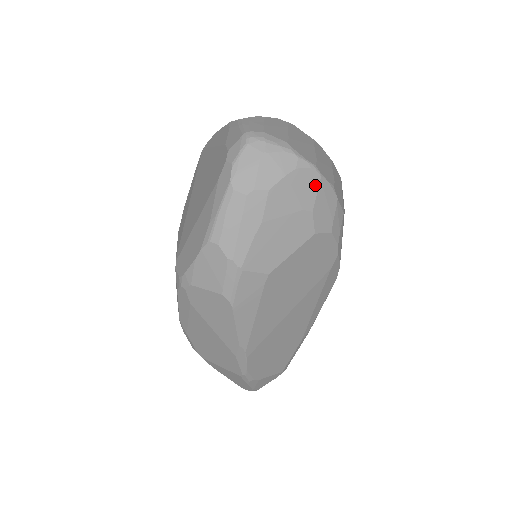
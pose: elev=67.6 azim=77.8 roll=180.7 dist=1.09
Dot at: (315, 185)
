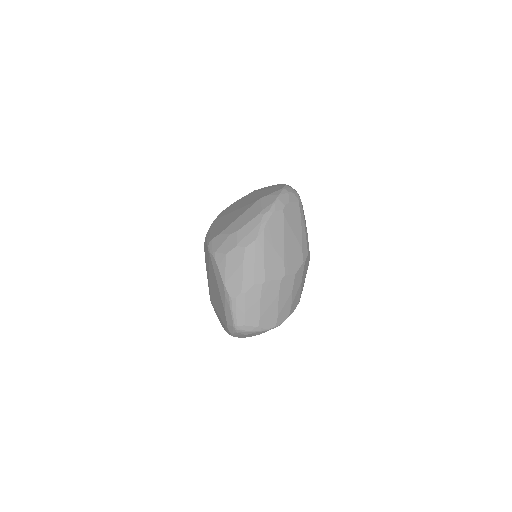
Dot at: occluded
